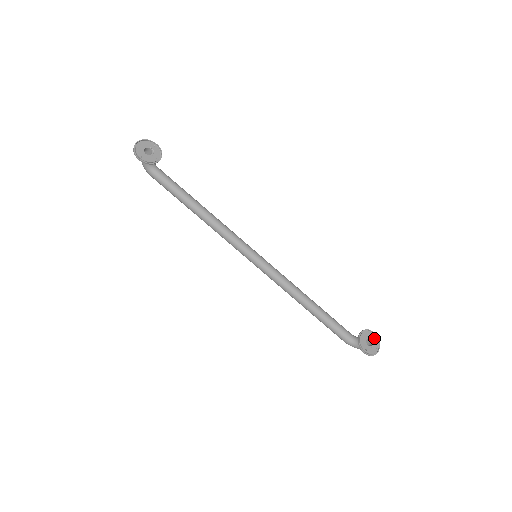
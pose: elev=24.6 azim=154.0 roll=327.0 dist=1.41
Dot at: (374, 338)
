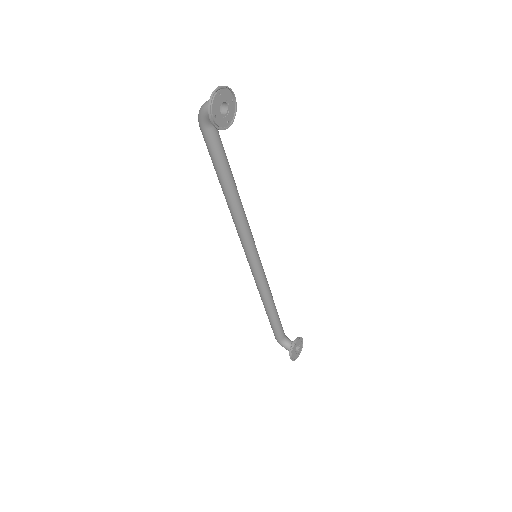
Dot at: (301, 344)
